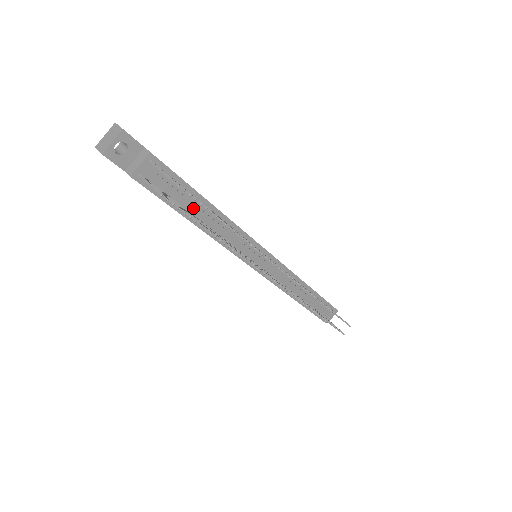
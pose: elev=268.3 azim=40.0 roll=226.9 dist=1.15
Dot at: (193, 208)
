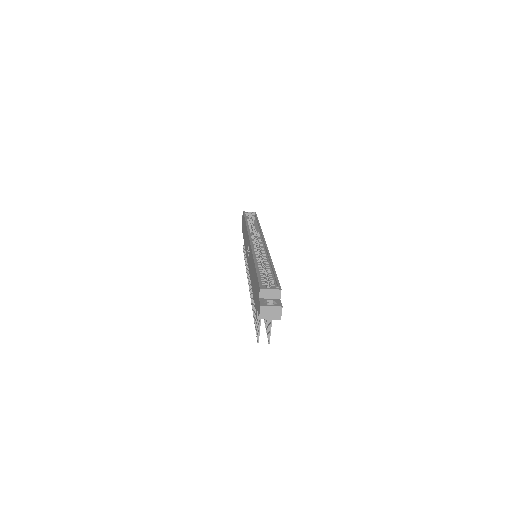
Dot at: occluded
